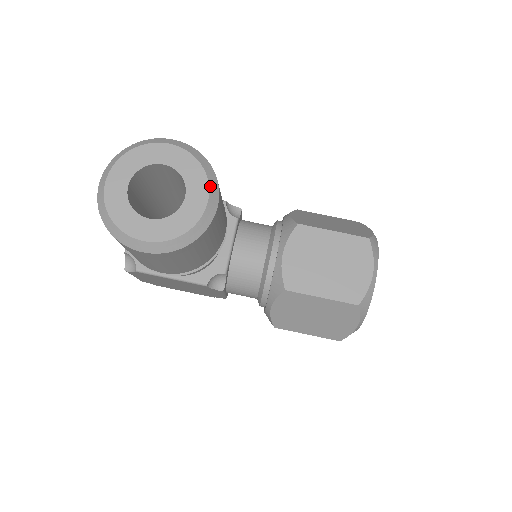
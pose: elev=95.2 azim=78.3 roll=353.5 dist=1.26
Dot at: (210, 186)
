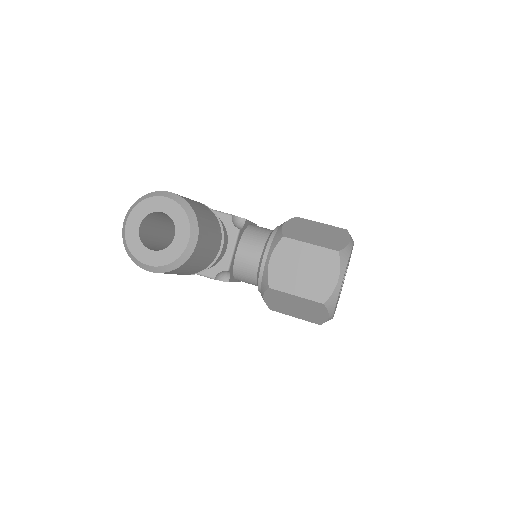
Dot at: (191, 229)
